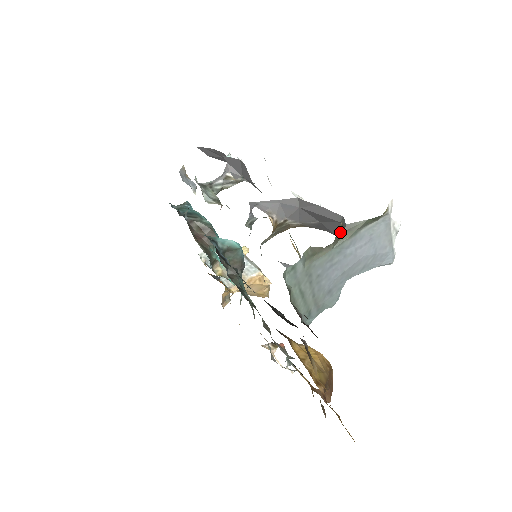
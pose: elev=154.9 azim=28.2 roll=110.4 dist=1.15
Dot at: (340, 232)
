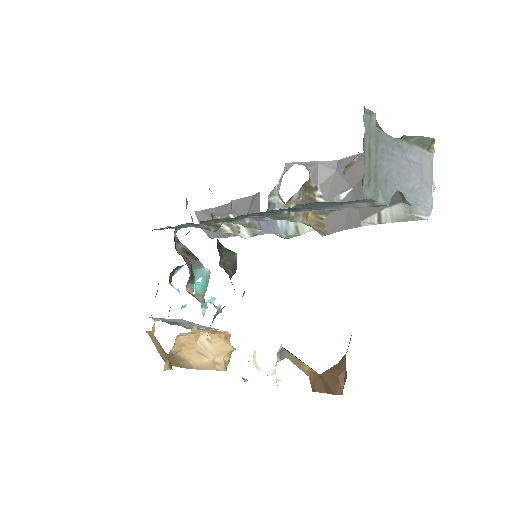
Dot at: occluded
